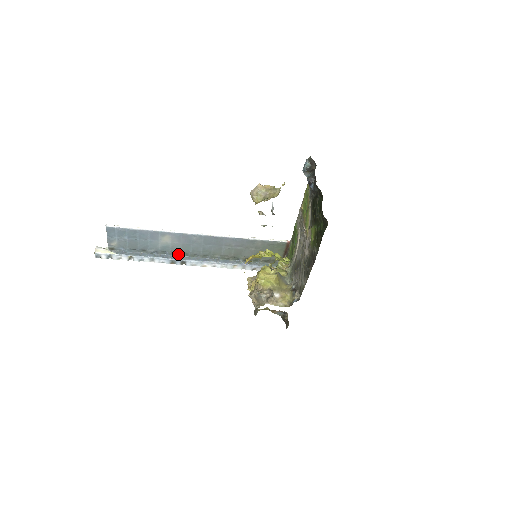
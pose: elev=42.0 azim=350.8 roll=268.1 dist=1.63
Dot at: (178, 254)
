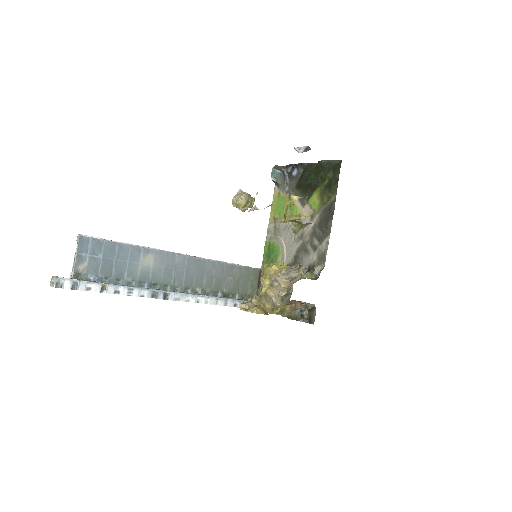
Dot at: (157, 287)
